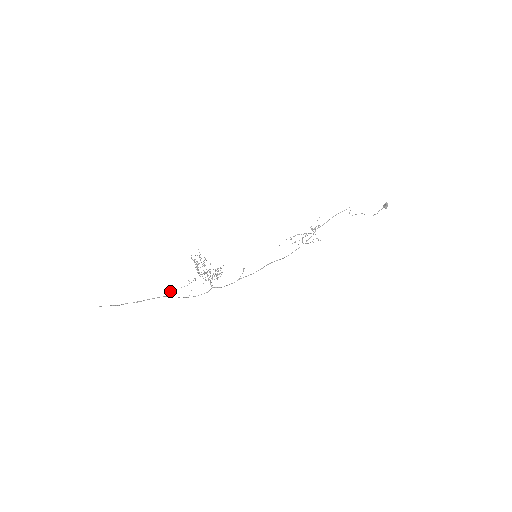
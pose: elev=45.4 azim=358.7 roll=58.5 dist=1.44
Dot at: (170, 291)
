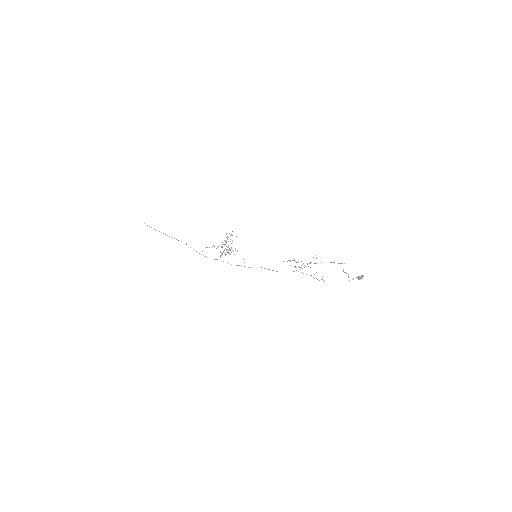
Dot at: occluded
